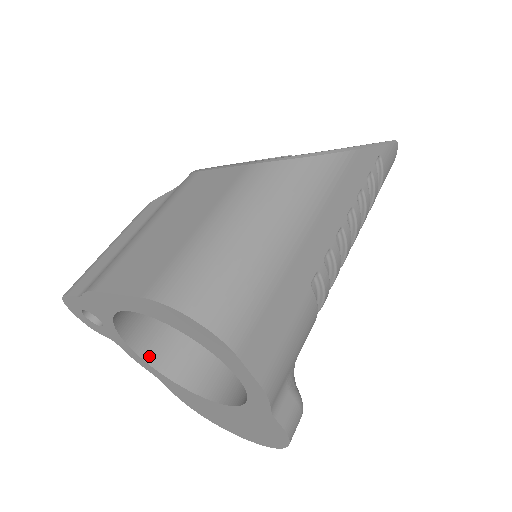
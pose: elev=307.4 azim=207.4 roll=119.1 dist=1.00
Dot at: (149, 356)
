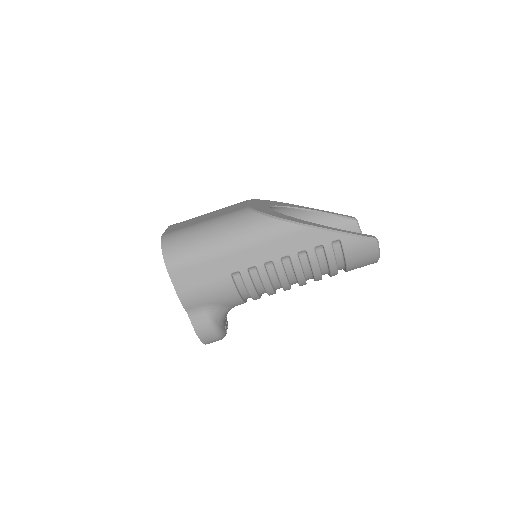
Dot at: occluded
